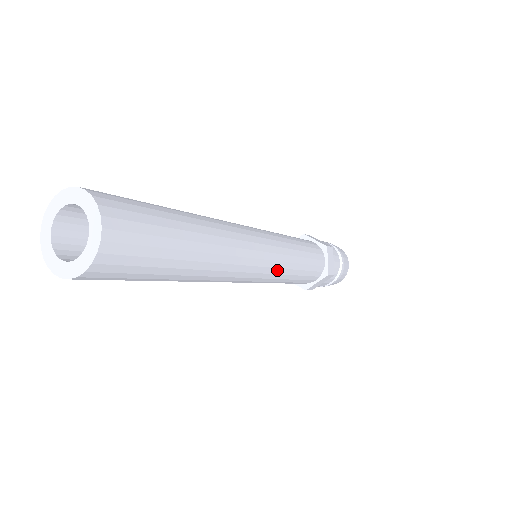
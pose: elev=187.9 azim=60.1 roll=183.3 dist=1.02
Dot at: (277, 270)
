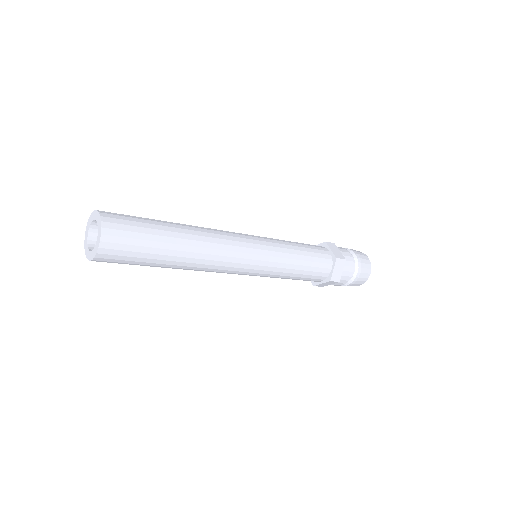
Dot at: (264, 271)
